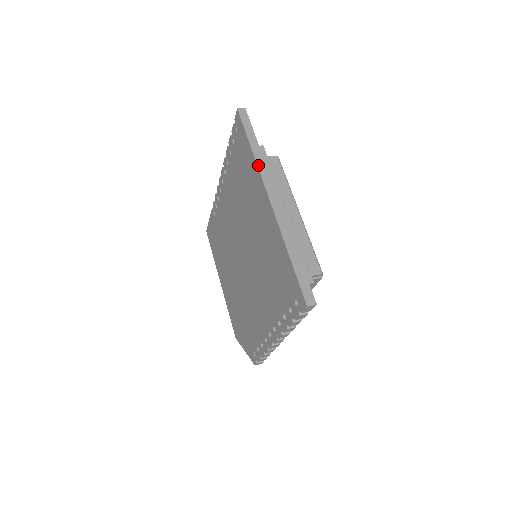
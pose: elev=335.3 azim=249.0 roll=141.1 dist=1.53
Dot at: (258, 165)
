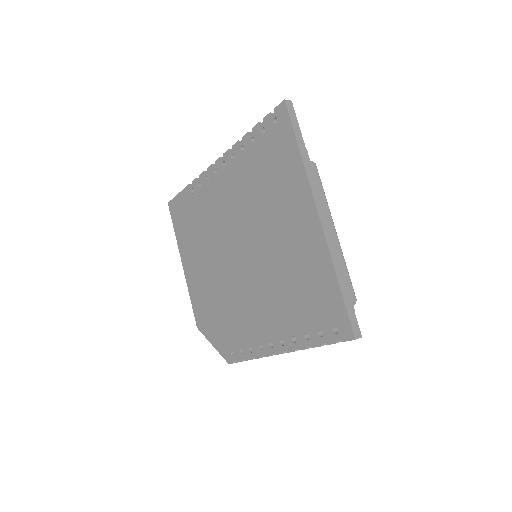
Dot at: (307, 174)
